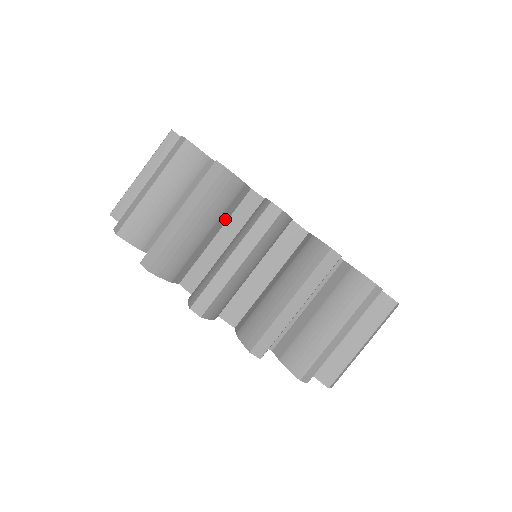
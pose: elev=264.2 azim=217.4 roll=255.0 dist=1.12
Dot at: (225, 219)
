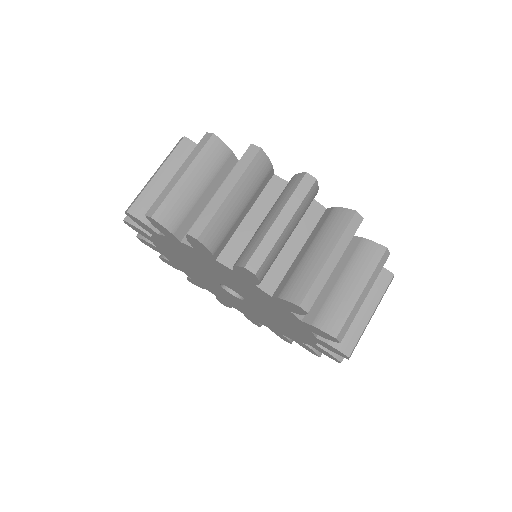
Dot at: occluded
